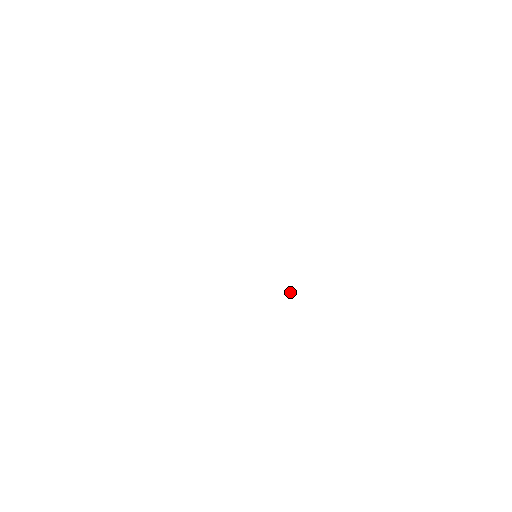
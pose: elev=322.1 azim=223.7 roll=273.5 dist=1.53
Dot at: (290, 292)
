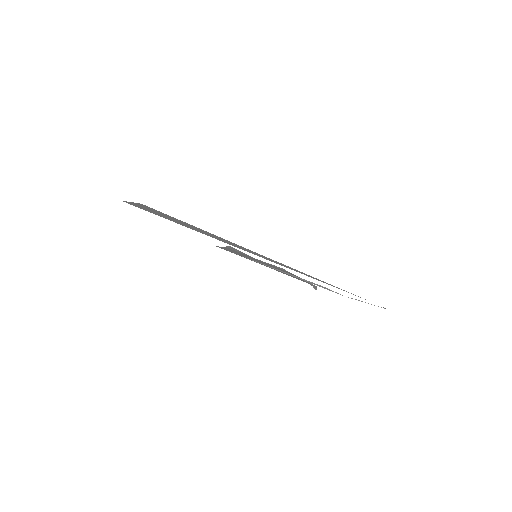
Dot at: (313, 287)
